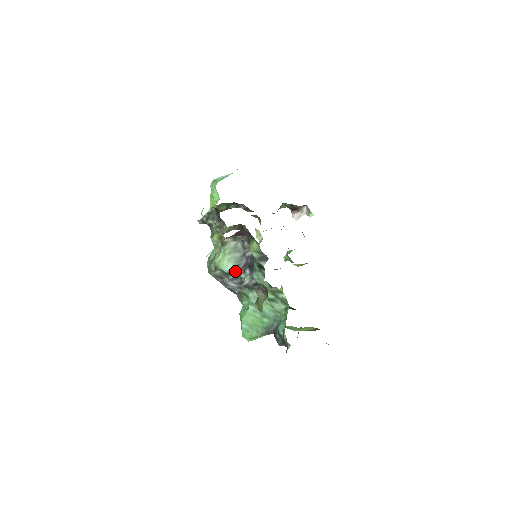
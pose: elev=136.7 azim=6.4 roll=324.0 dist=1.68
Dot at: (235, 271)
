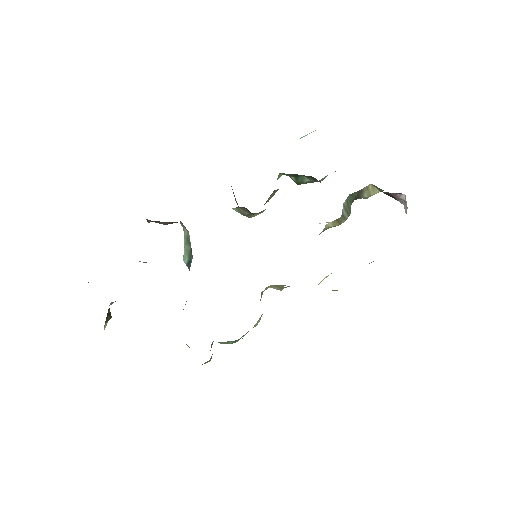
Dot at: (188, 267)
